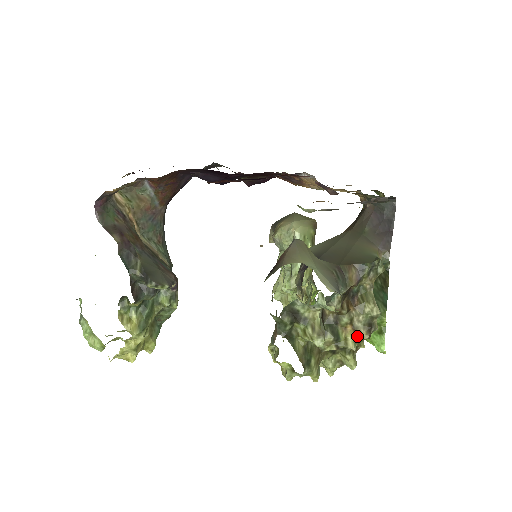
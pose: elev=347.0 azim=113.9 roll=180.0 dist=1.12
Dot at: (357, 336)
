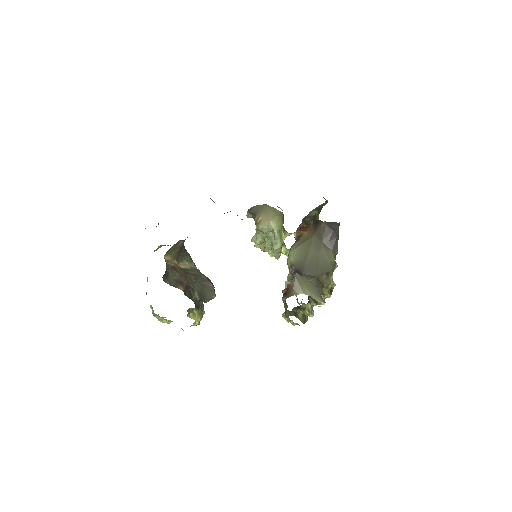
Dot at: occluded
